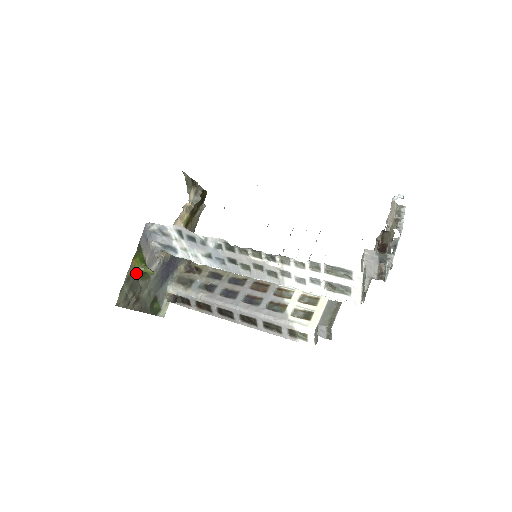
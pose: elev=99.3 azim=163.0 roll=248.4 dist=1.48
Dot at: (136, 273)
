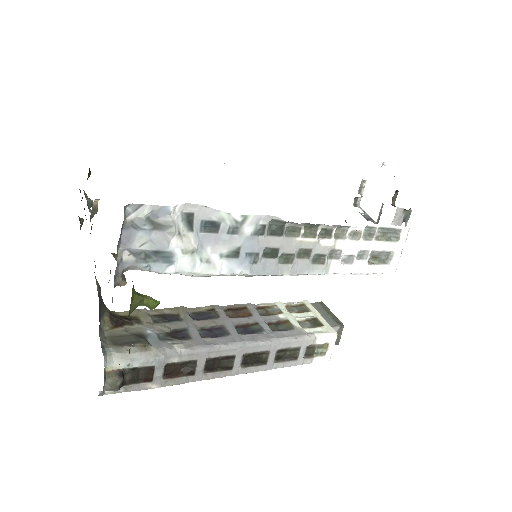
Dot at: occluded
